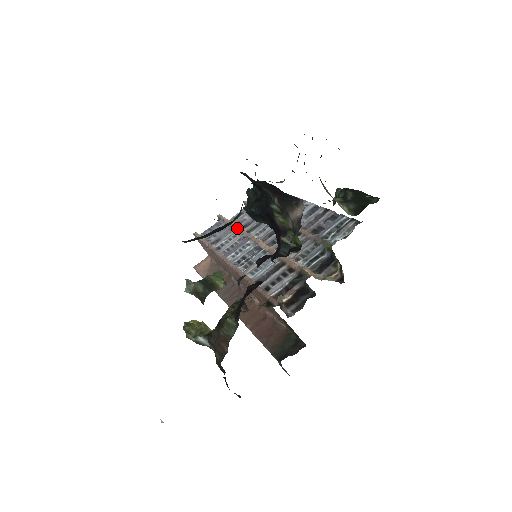
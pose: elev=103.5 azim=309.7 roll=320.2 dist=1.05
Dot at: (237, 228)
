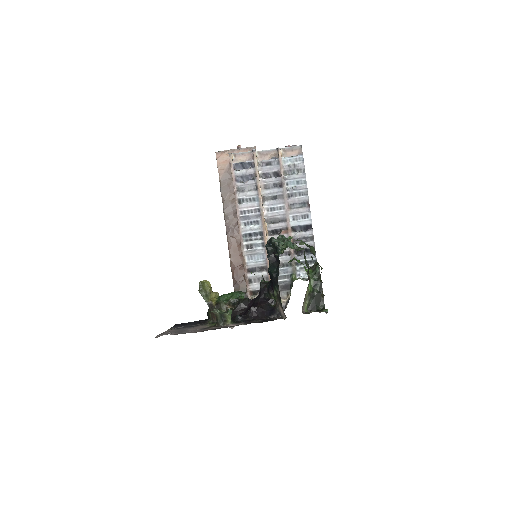
Dot at: (259, 193)
